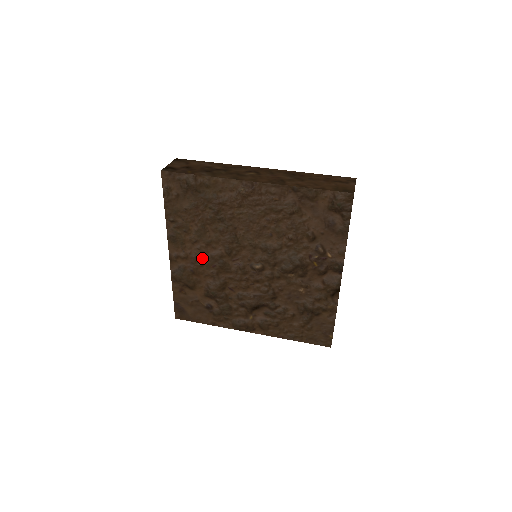
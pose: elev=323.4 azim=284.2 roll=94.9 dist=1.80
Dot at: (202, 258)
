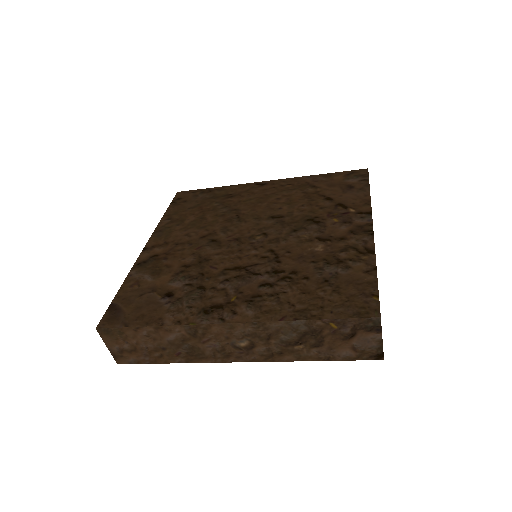
Dot at: (186, 244)
